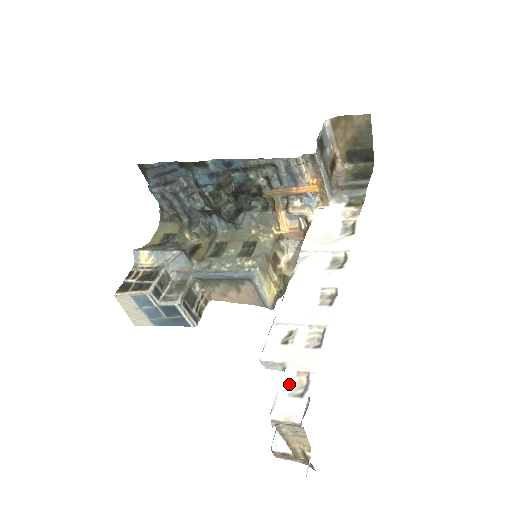
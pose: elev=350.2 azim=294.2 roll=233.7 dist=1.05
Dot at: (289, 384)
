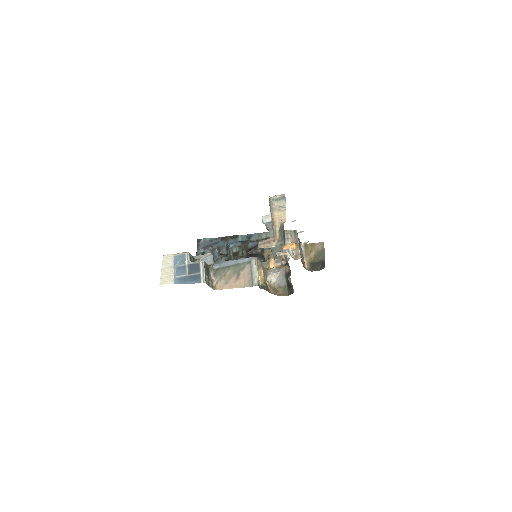
Dot at: occluded
